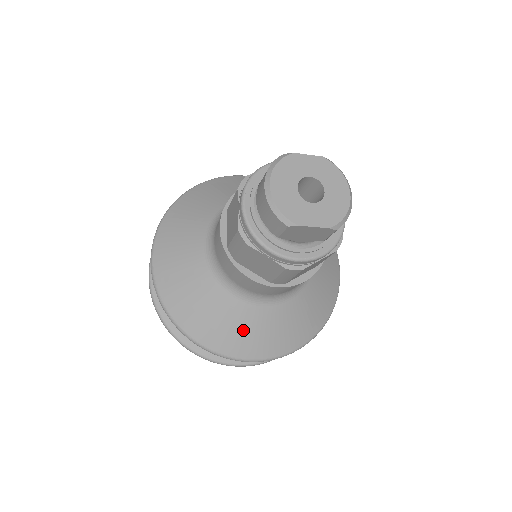
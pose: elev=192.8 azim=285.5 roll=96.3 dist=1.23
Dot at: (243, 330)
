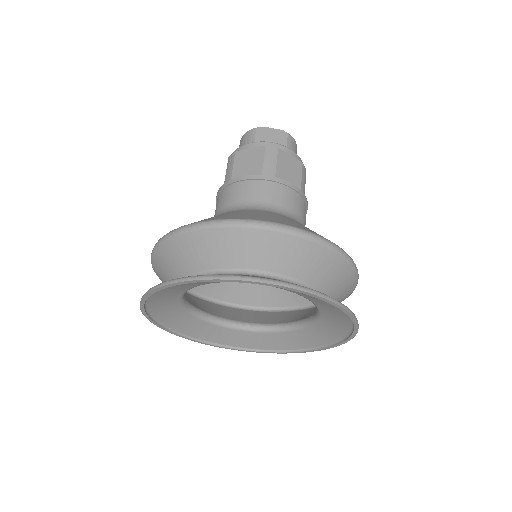
Dot at: (250, 214)
